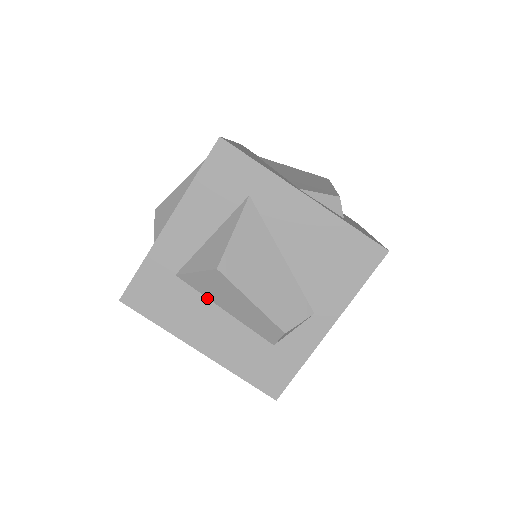
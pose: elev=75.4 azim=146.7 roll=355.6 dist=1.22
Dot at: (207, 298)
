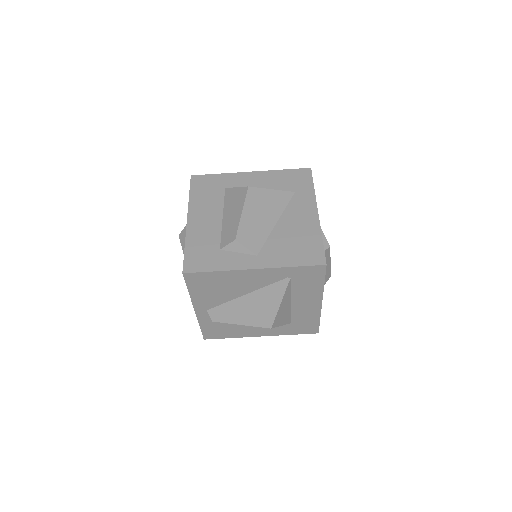
Dot at: (223, 206)
